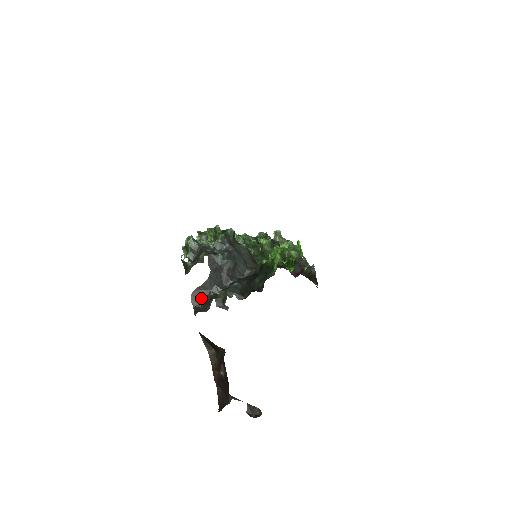
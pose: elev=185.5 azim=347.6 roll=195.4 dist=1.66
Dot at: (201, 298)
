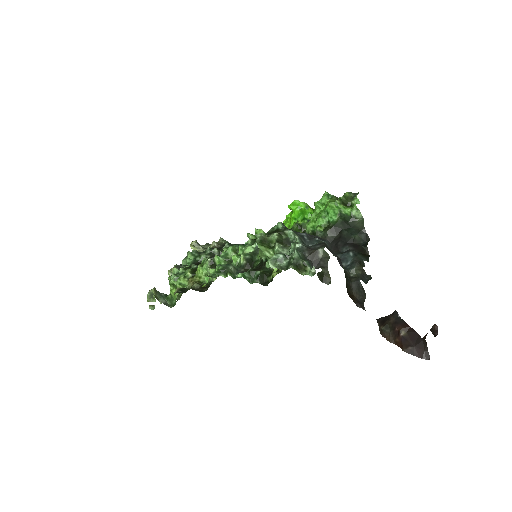
Dot at: (351, 292)
